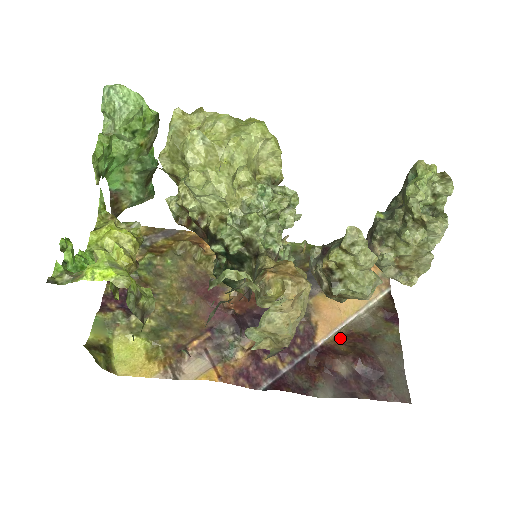
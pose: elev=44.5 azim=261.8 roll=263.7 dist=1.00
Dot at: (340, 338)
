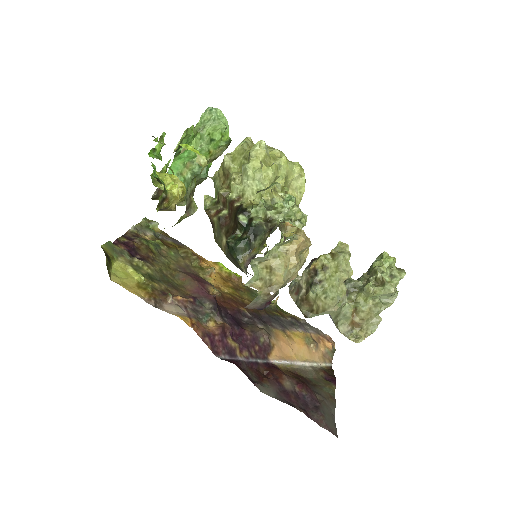
Dot at: (287, 371)
